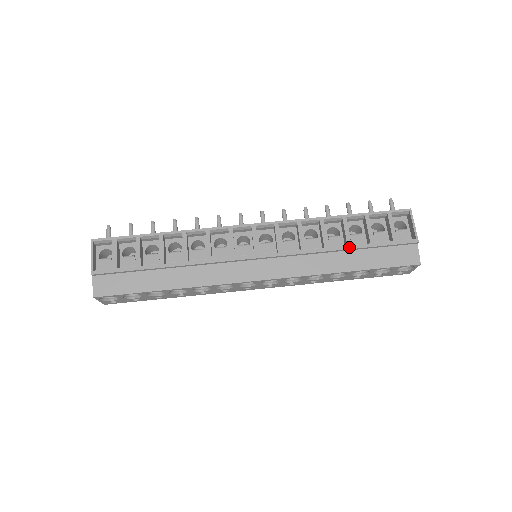
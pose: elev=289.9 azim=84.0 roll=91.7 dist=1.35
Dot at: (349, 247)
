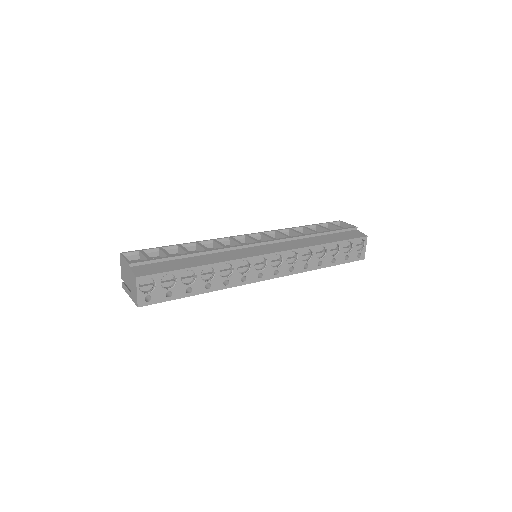
Dot at: (318, 233)
